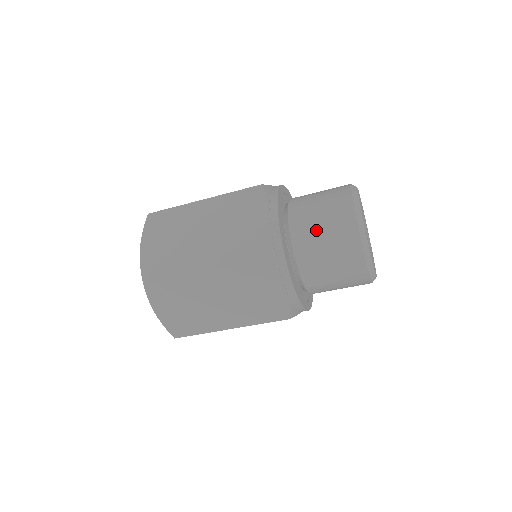
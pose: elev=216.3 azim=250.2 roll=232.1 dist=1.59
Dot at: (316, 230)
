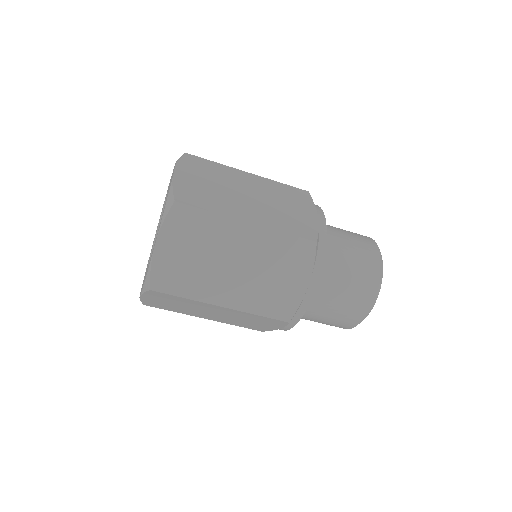
Dot at: (347, 251)
